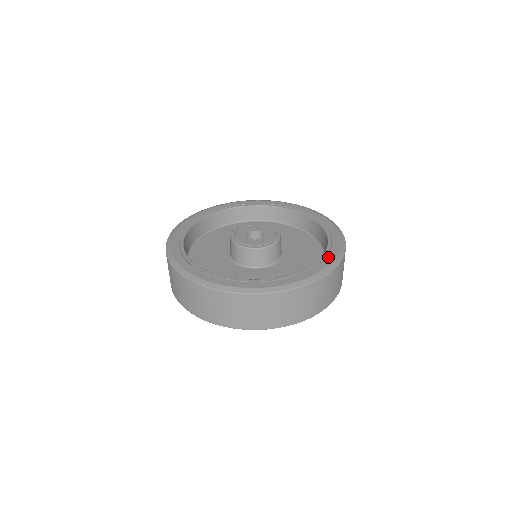
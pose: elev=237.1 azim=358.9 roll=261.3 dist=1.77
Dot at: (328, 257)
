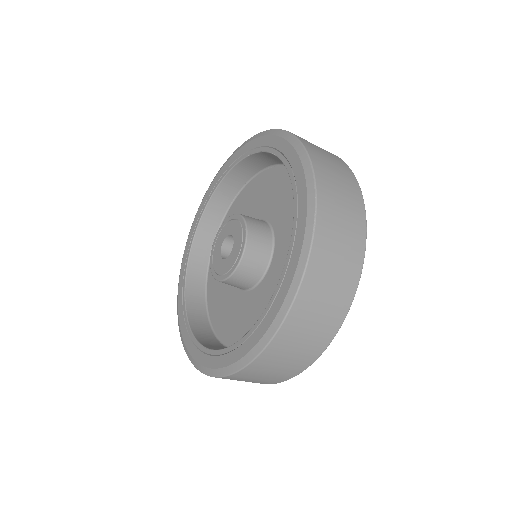
Dot at: (233, 353)
